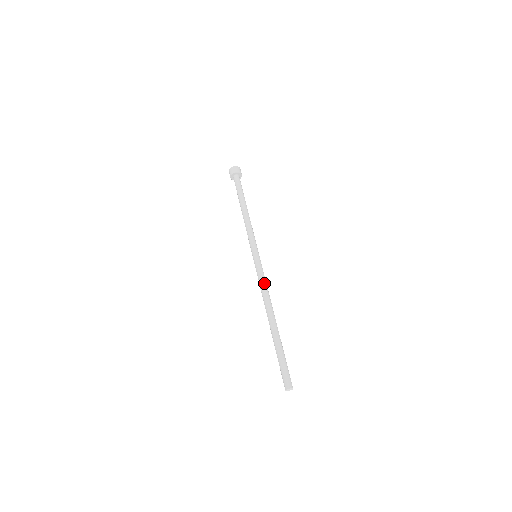
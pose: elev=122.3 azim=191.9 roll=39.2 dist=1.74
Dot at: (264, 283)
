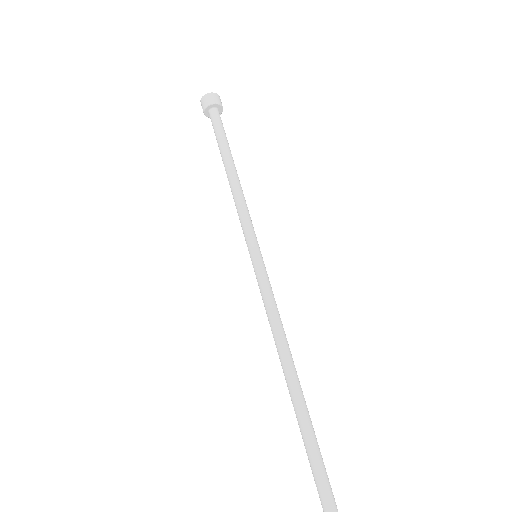
Dot at: (277, 308)
